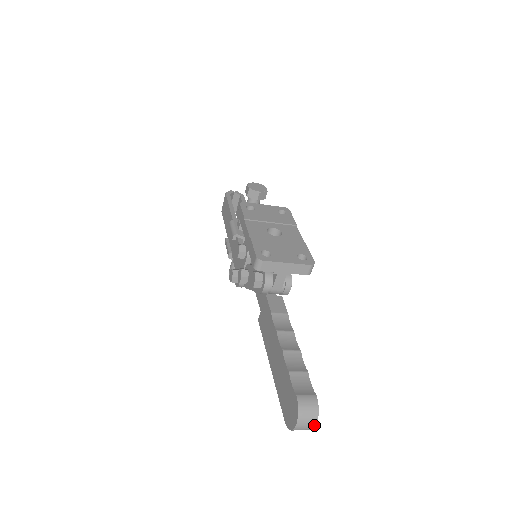
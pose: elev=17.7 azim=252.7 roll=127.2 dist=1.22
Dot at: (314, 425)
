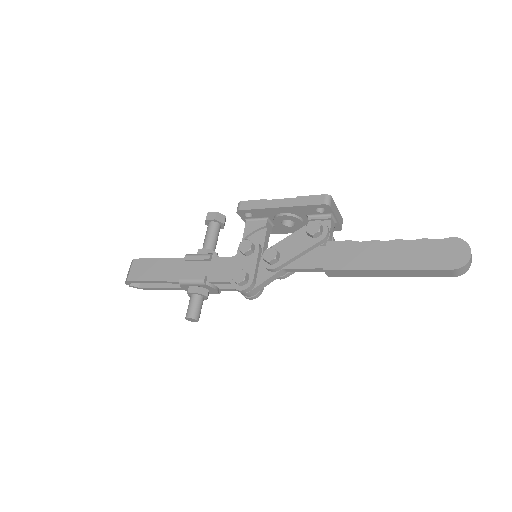
Dot at: (471, 259)
